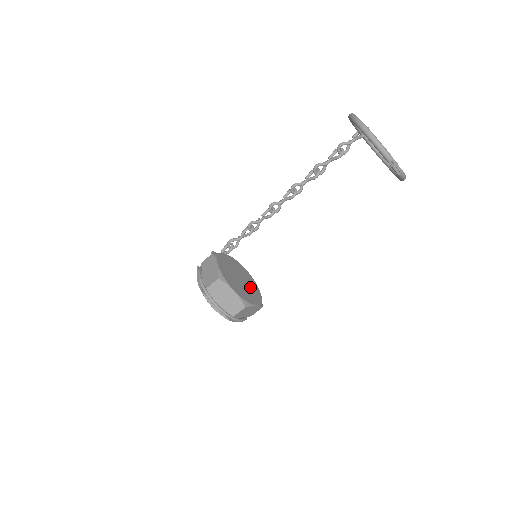
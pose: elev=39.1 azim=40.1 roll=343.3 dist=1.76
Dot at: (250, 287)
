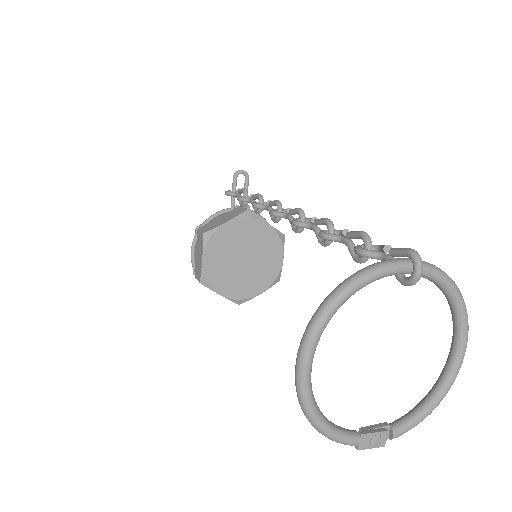
Dot at: (262, 262)
